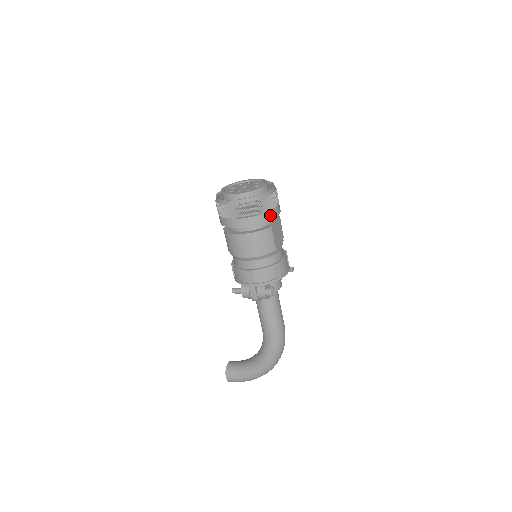
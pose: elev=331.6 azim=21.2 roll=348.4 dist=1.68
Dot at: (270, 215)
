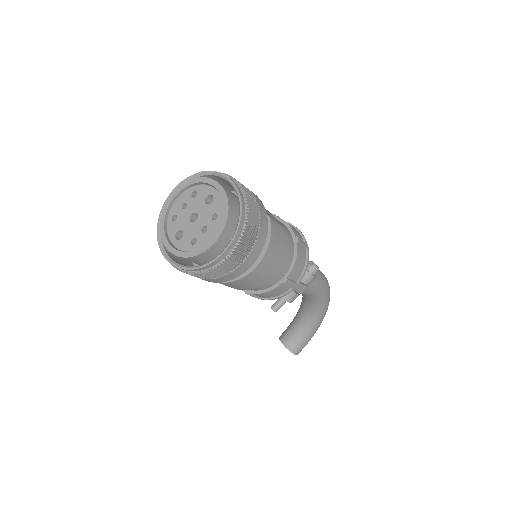
Dot at: (262, 210)
